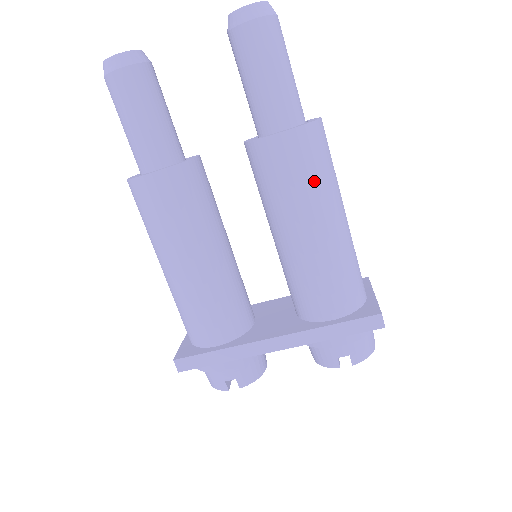
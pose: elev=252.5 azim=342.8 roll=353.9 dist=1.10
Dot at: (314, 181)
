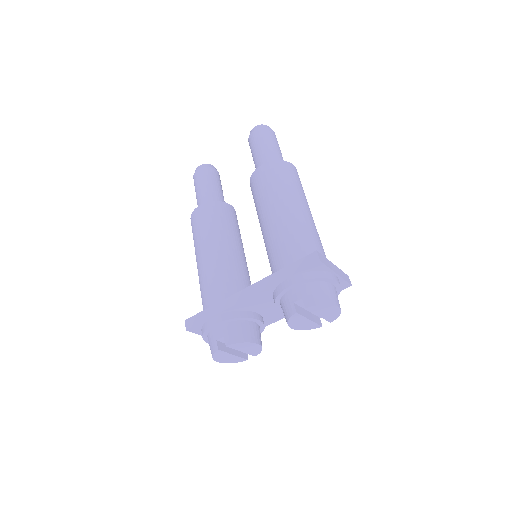
Dot at: (278, 185)
